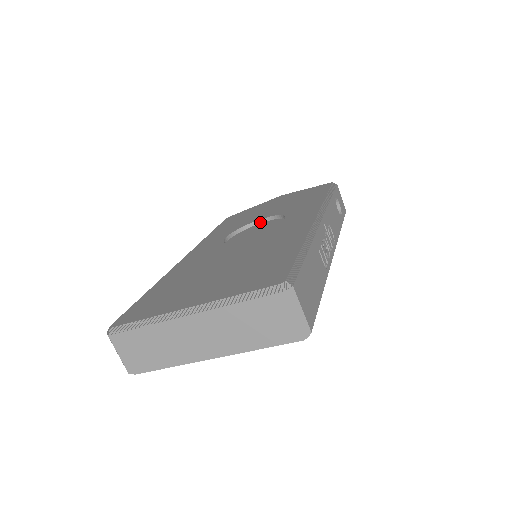
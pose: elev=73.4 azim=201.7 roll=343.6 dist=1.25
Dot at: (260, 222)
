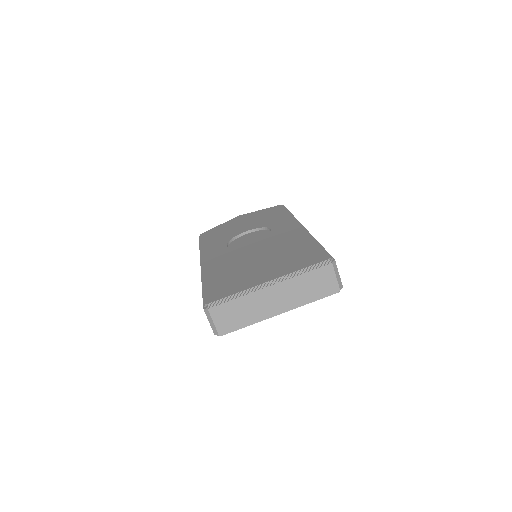
Dot at: (244, 234)
